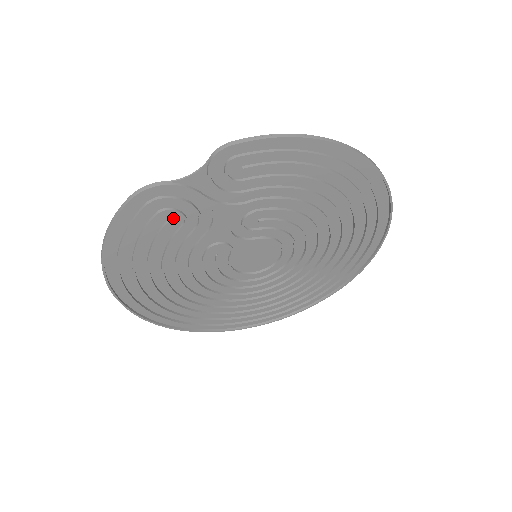
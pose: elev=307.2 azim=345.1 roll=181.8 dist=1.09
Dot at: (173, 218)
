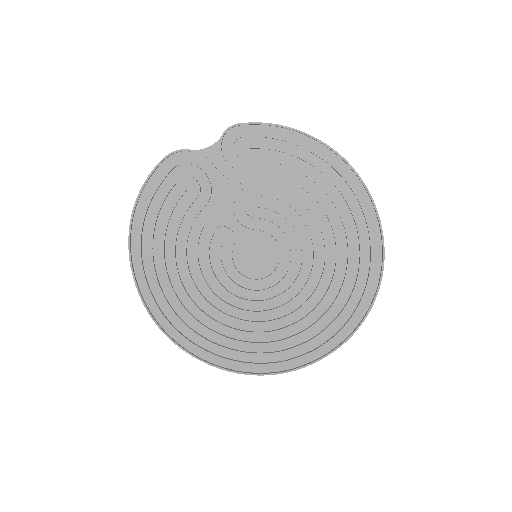
Dot at: (191, 188)
